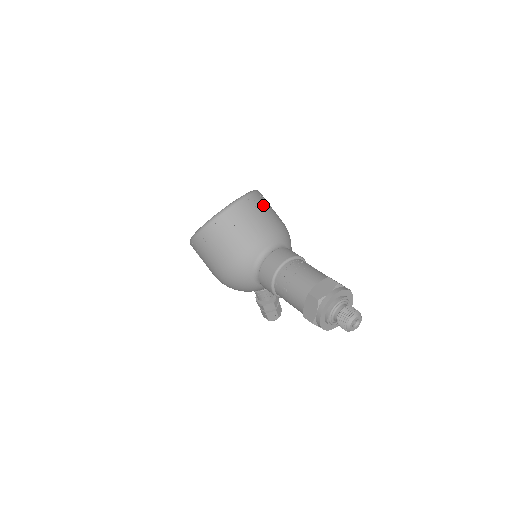
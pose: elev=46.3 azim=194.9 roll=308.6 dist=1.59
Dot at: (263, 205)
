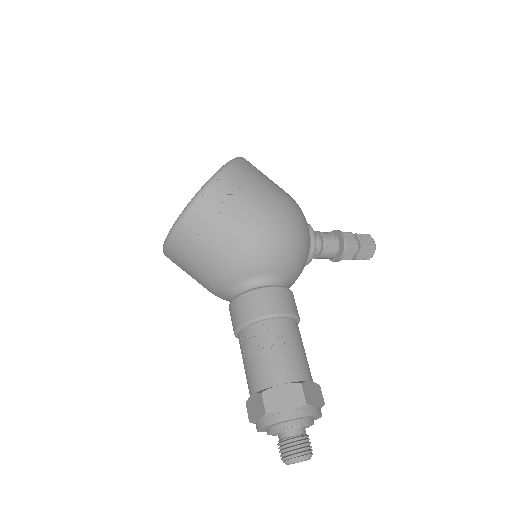
Dot at: (207, 226)
